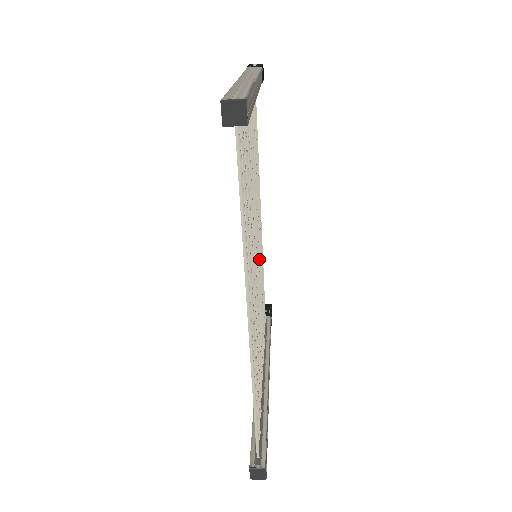
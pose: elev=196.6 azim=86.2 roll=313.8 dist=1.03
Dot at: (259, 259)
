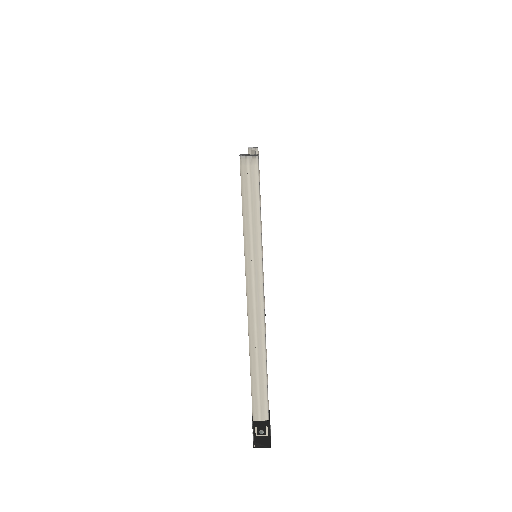
Dot at: occluded
